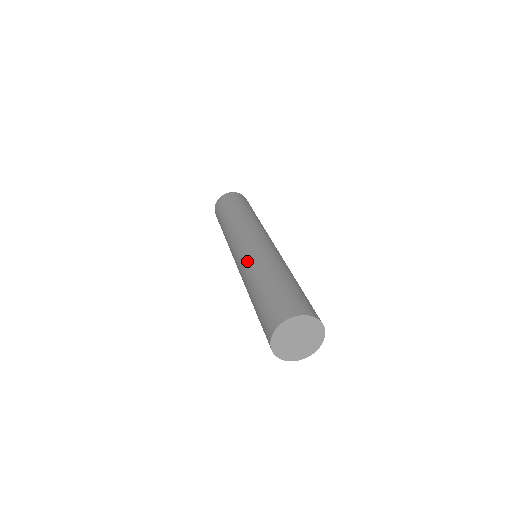
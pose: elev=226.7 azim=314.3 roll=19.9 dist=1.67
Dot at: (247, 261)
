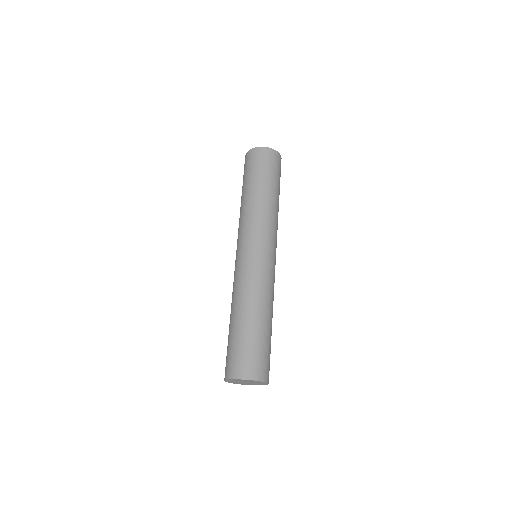
Dot at: (237, 280)
